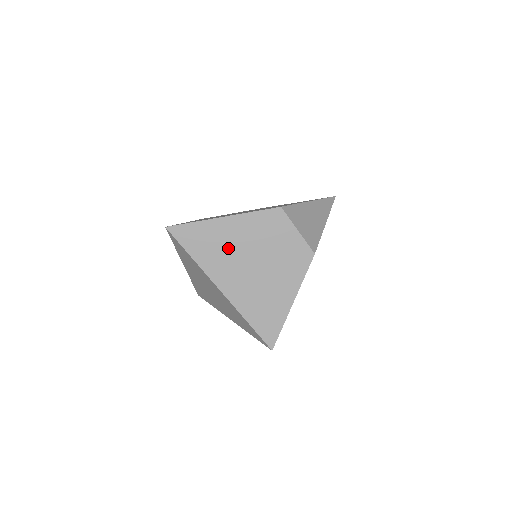
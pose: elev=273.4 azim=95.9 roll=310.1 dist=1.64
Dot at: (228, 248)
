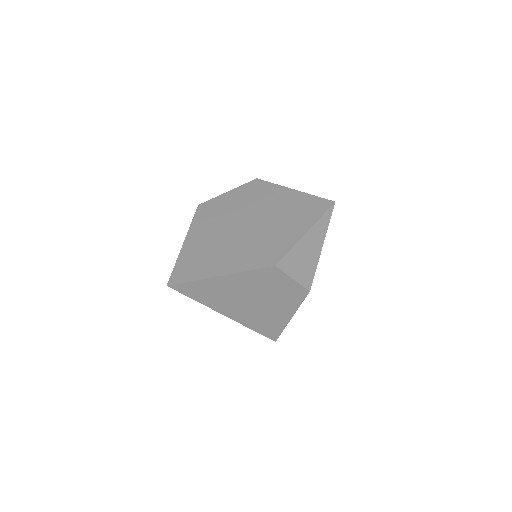
Dot at: (228, 294)
